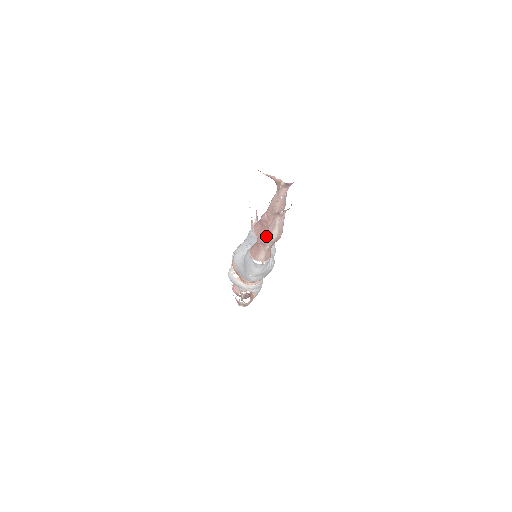
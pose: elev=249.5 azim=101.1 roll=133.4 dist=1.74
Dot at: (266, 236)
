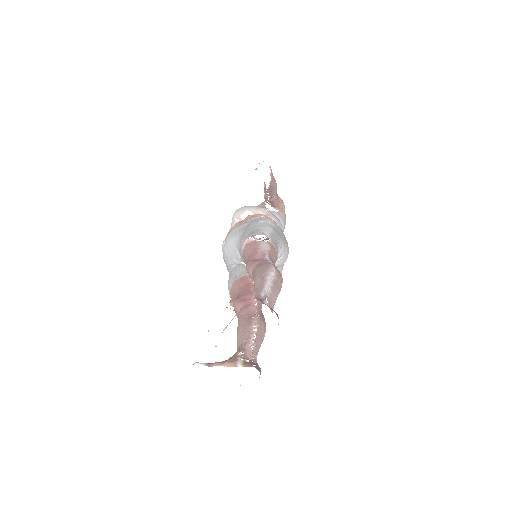
Dot at: occluded
